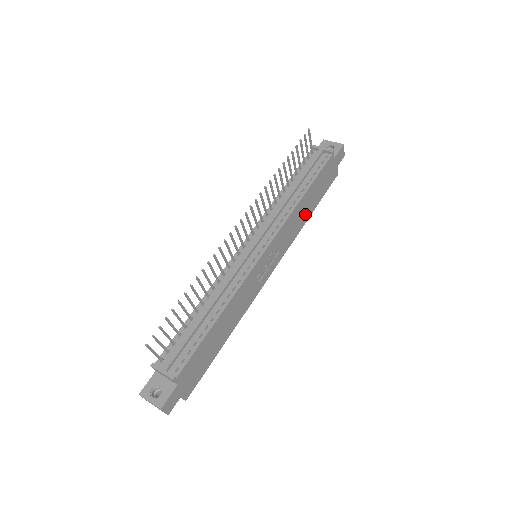
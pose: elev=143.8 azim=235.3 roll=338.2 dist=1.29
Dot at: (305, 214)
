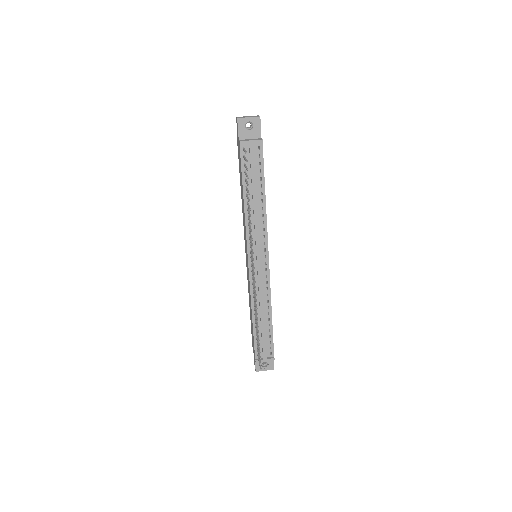
Dot at: occluded
